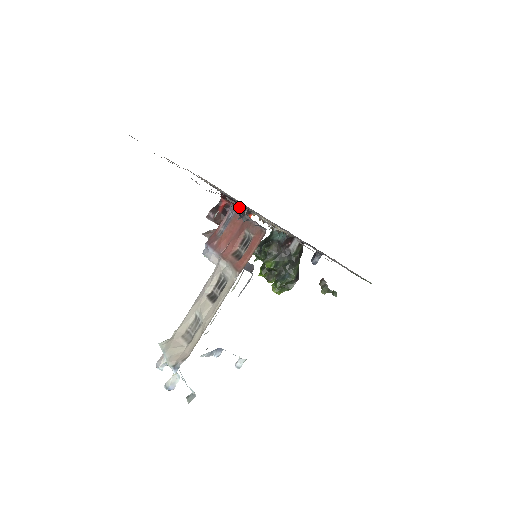
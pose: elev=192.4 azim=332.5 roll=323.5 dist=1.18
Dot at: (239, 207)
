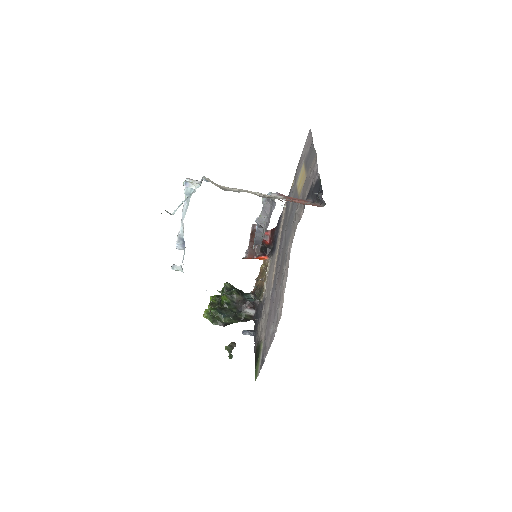
Dot at: (270, 246)
